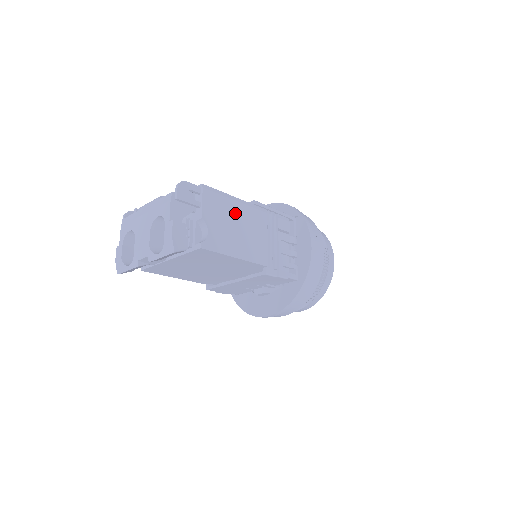
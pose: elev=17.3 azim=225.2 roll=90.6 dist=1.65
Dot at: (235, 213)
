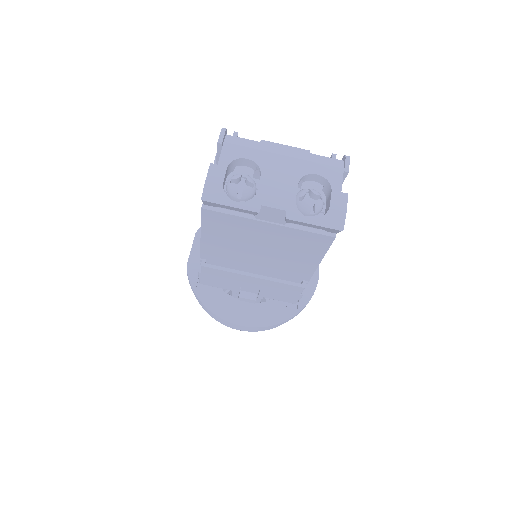
Dot at: occluded
